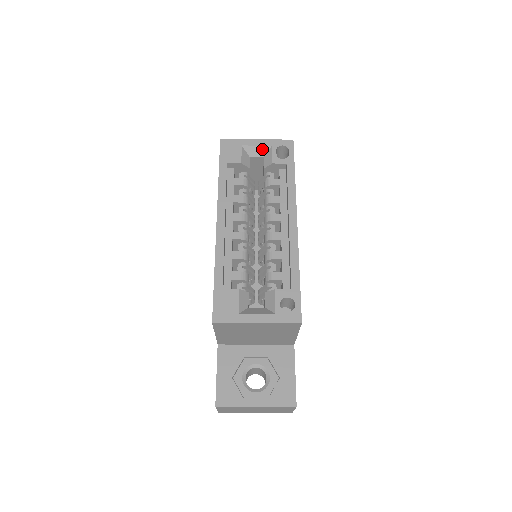
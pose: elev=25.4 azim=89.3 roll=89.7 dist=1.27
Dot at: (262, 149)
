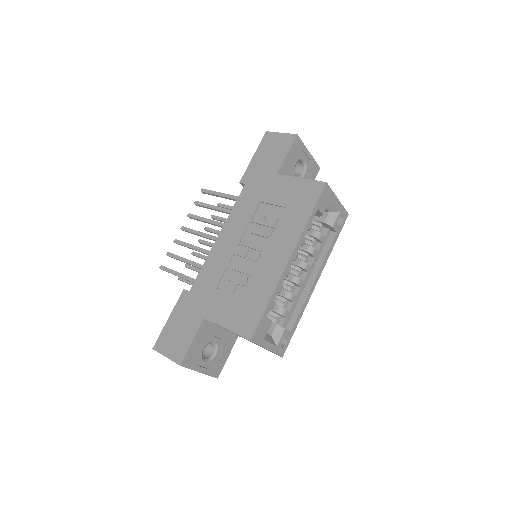
Dot at: (335, 208)
